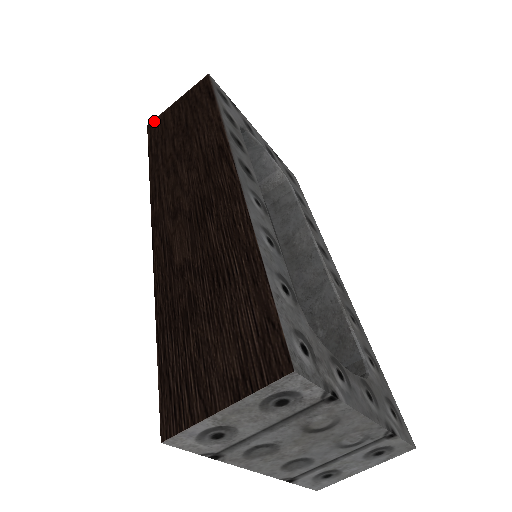
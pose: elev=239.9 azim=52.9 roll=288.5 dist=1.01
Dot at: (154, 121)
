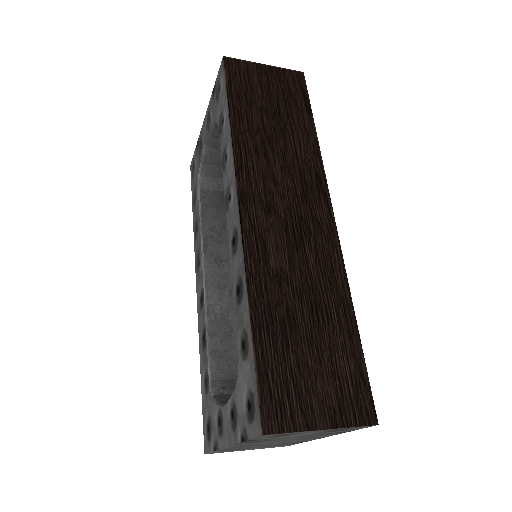
Dot at: (234, 61)
